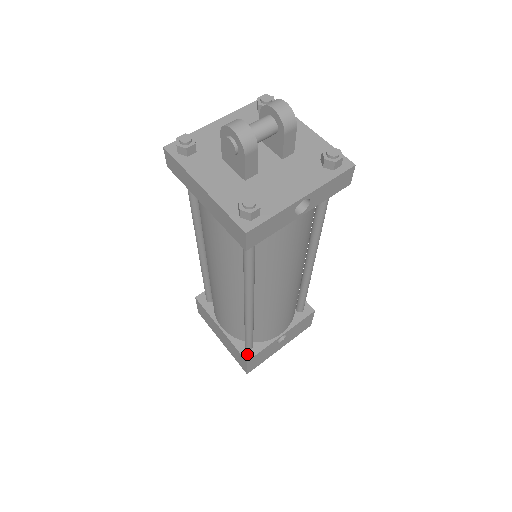
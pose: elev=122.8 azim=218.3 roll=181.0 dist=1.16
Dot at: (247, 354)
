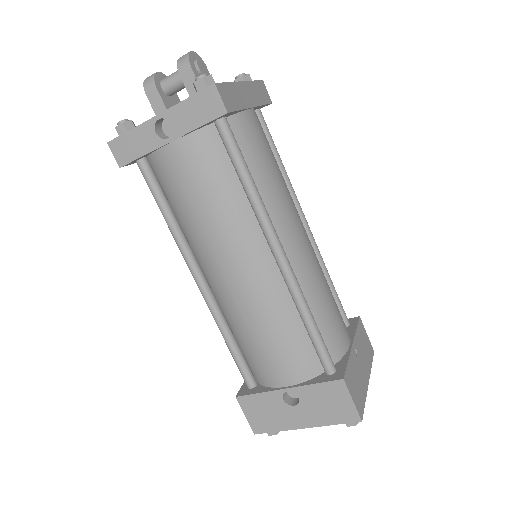
Dot at: (243, 391)
